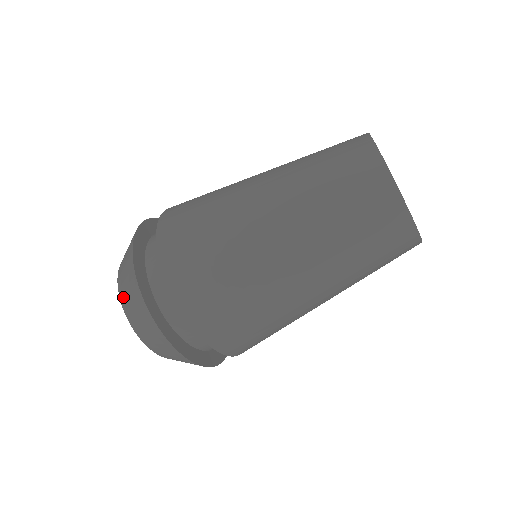
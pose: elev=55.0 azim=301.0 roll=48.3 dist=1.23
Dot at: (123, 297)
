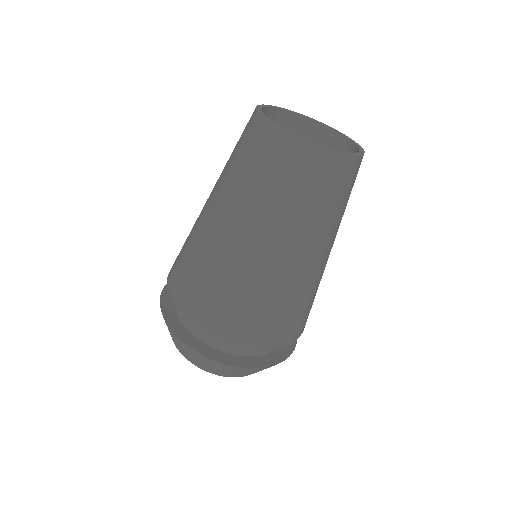
Dot at: (199, 365)
